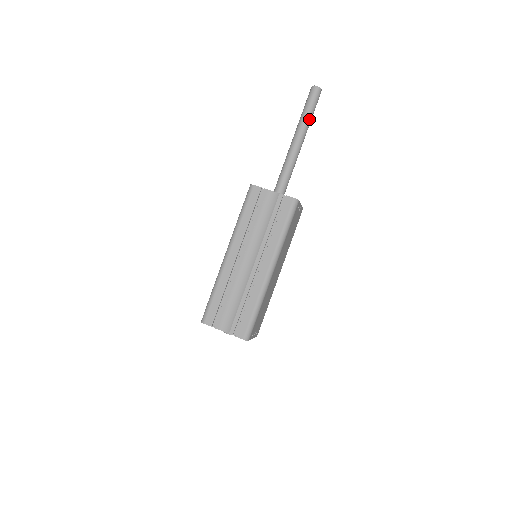
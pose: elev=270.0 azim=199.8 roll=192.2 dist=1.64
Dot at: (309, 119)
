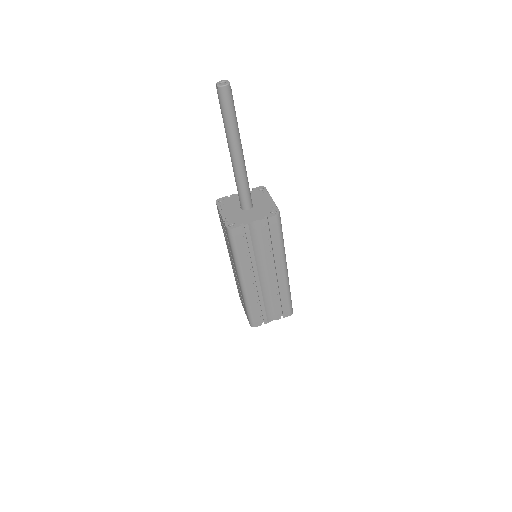
Dot at: (236, 124)
